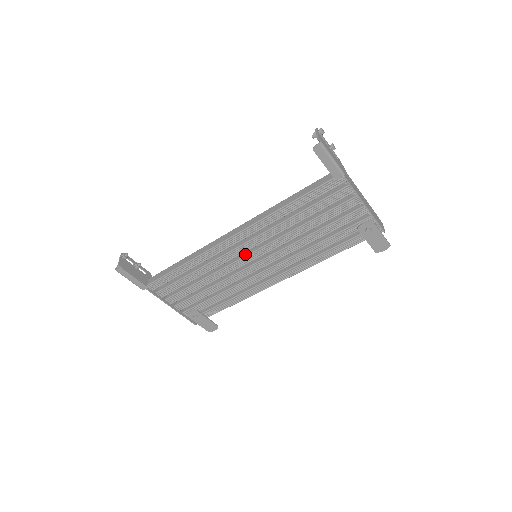
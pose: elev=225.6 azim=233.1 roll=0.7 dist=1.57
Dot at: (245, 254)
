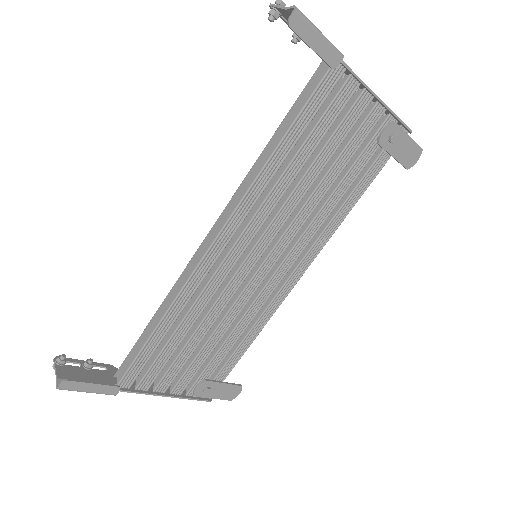
Dot at: (241, 260)
